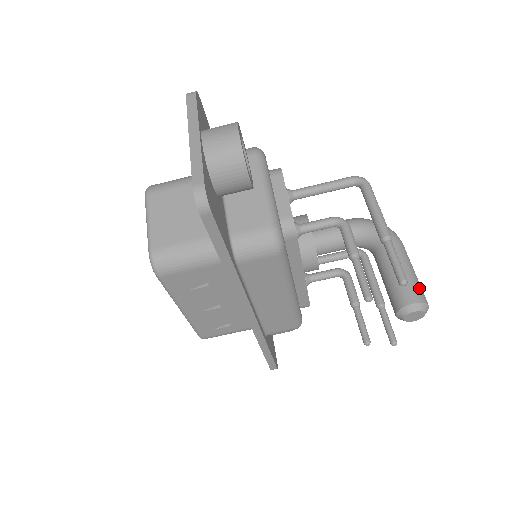
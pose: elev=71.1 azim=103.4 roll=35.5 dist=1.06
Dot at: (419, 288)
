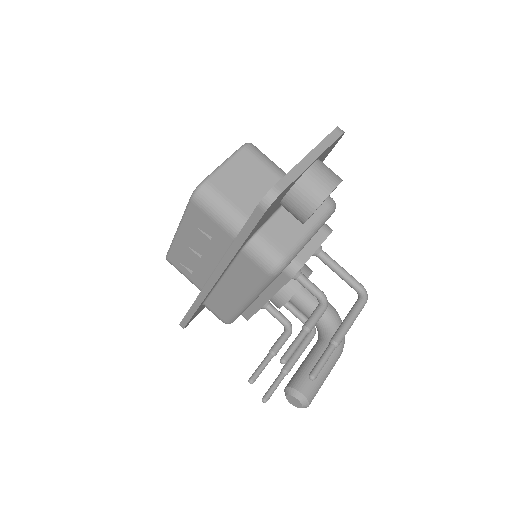
Dot at: (316, 390)
